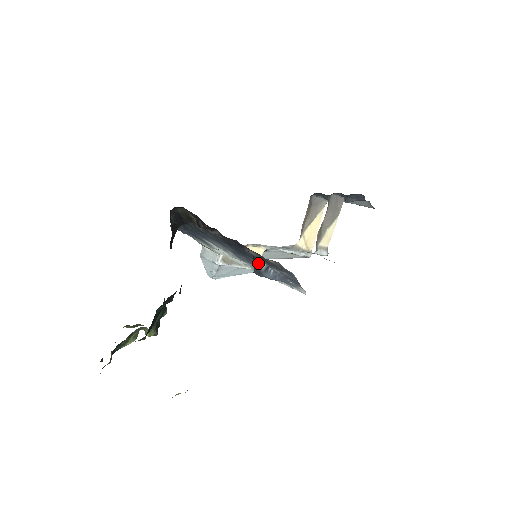
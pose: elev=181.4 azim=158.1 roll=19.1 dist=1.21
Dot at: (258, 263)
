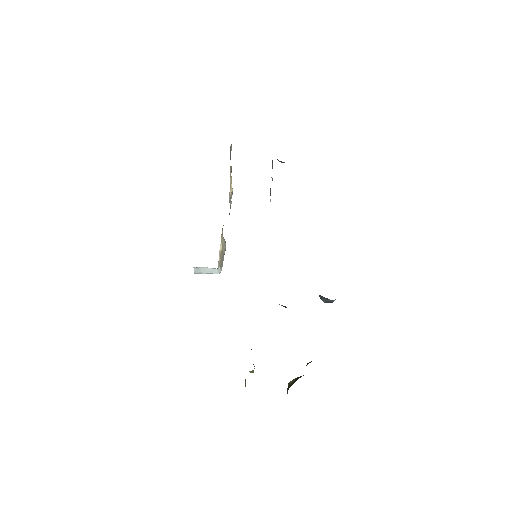
Dot at: (332, 301)
